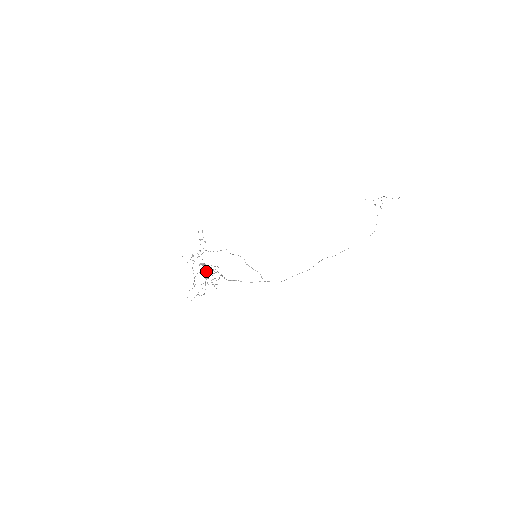
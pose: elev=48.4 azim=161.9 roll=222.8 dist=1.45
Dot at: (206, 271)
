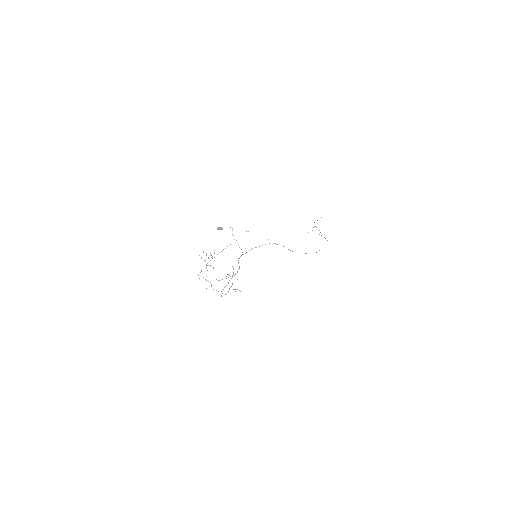
Dot at: (225, 277)
